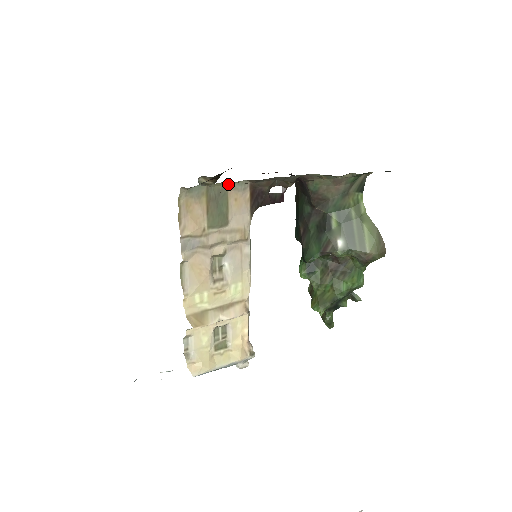
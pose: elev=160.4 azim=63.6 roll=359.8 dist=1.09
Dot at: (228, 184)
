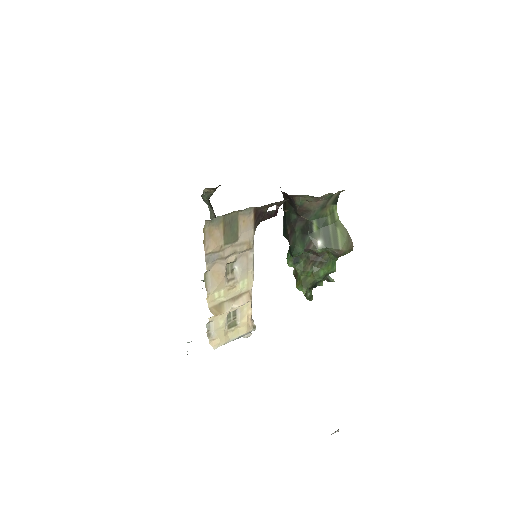
Dot at: (238, 211)
